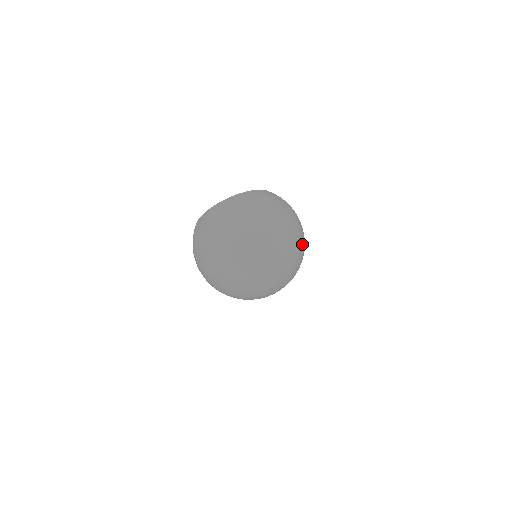
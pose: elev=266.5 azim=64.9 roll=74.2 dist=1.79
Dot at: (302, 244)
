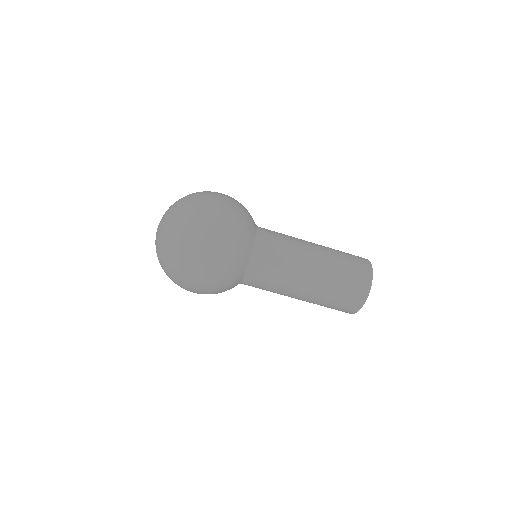
Dot at: occluded
